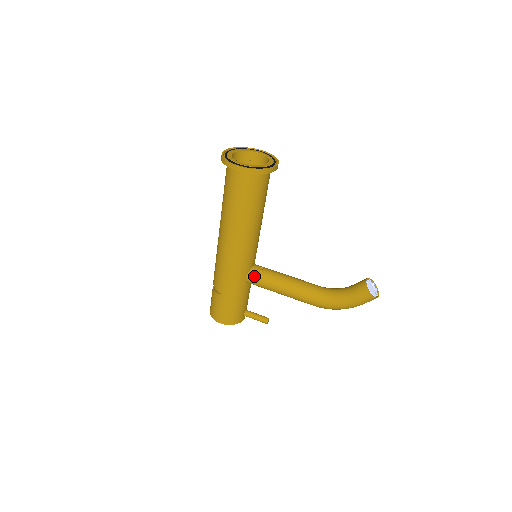
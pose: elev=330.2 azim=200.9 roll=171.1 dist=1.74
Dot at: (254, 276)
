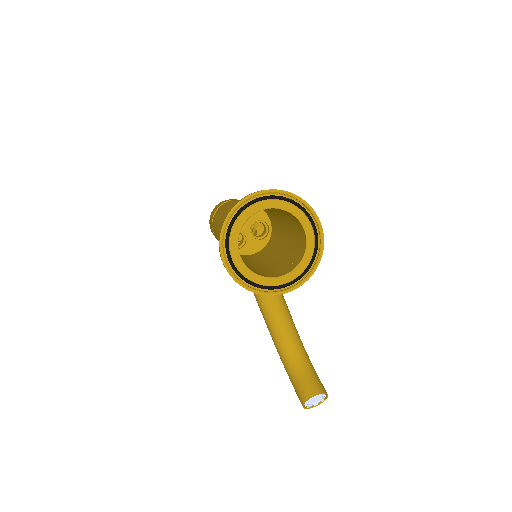
Dot at: occluded
